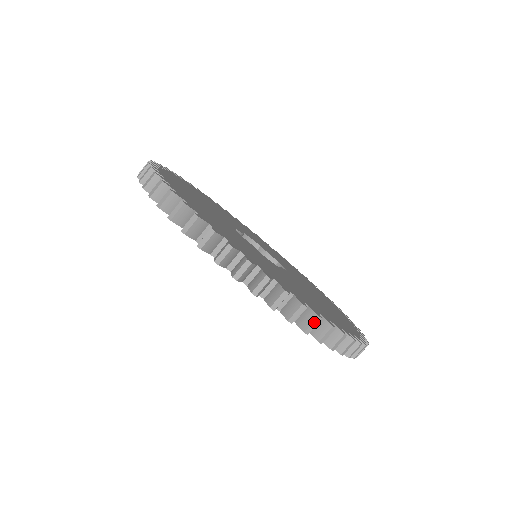
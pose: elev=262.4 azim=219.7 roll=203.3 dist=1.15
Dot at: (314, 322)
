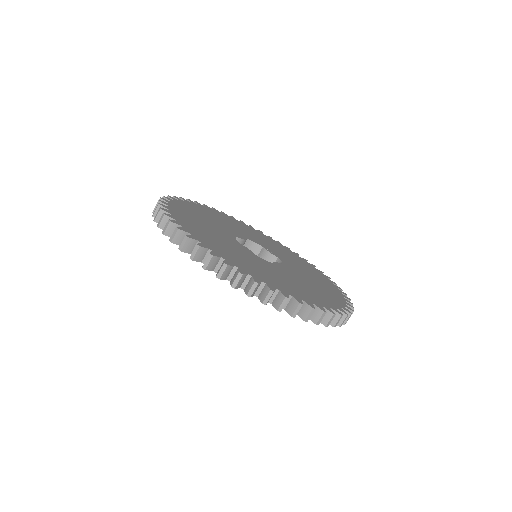
Dot at: (283, 302)
